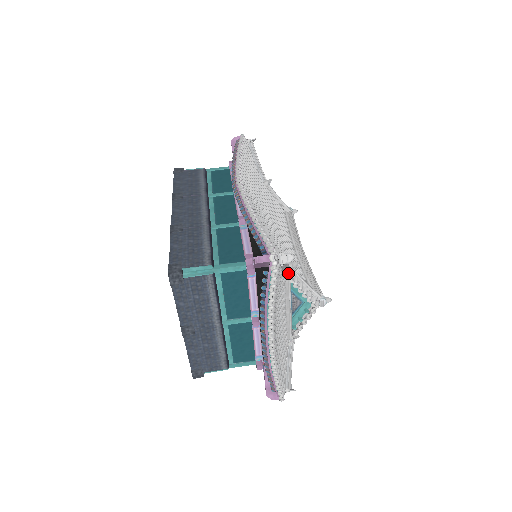
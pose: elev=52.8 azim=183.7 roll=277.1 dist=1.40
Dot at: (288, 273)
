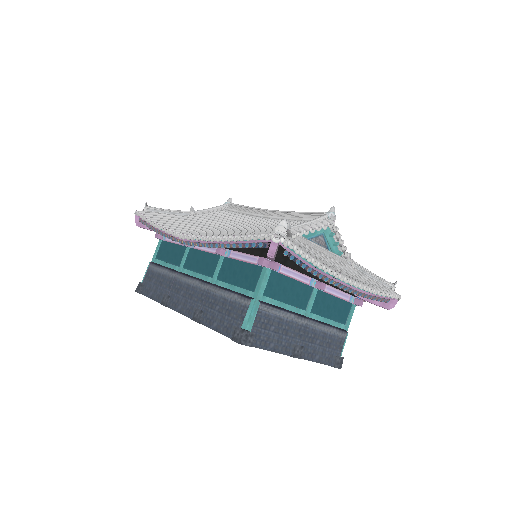
Dot at: (292, 234)
